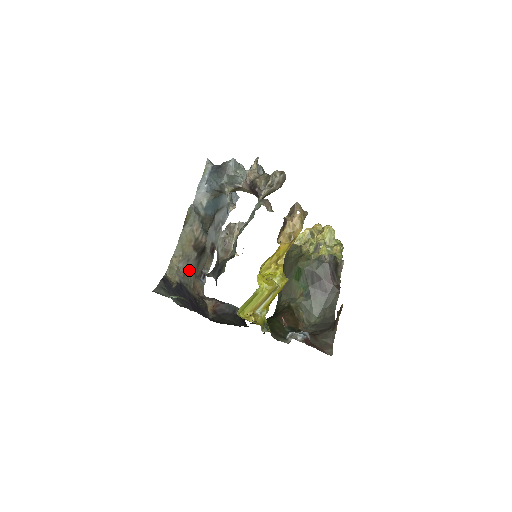
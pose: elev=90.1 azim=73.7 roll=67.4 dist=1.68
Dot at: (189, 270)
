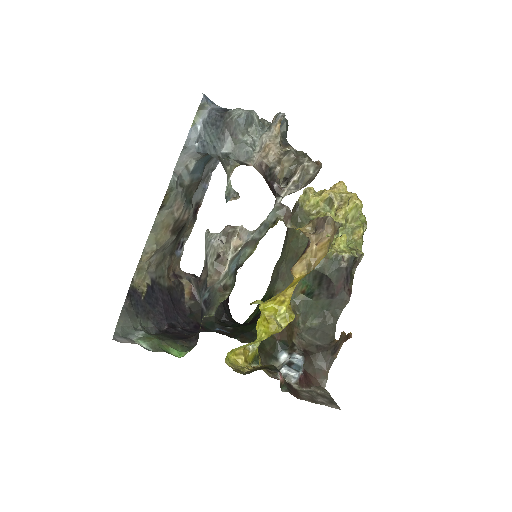
Dot at: (164, 257)
